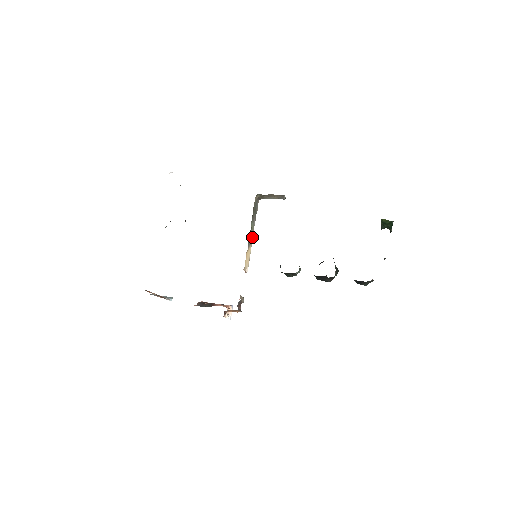
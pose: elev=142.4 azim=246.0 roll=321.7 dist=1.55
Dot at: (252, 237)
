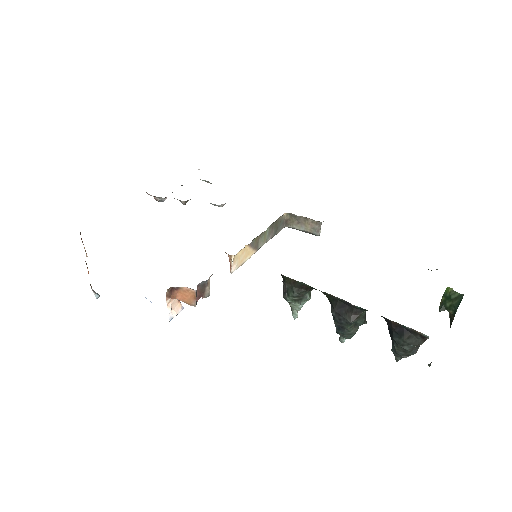
Dot at: (259, 247)
